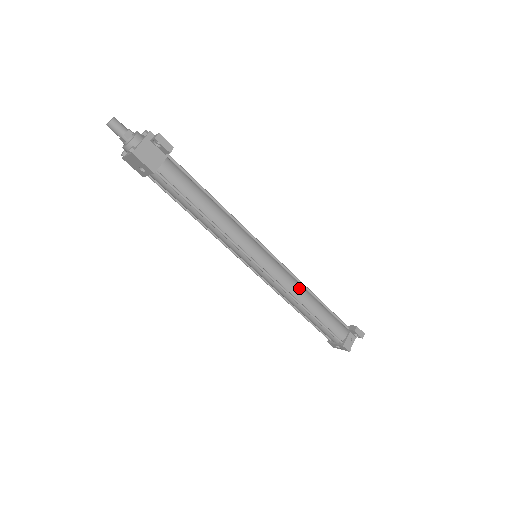
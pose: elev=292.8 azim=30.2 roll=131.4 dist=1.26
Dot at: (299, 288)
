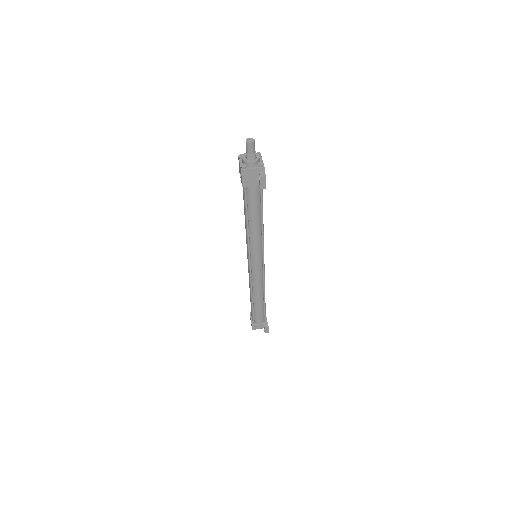
Dot at: (260, 288)
